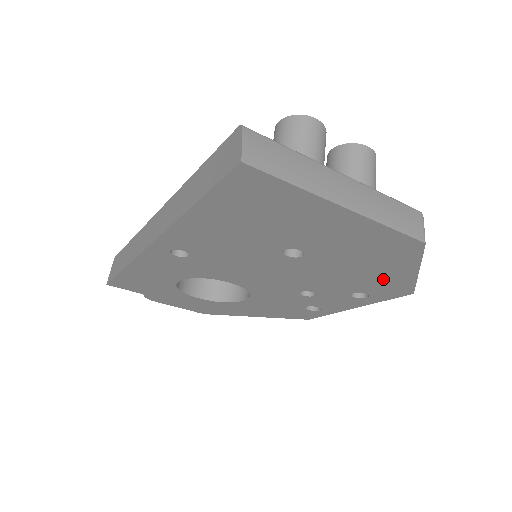
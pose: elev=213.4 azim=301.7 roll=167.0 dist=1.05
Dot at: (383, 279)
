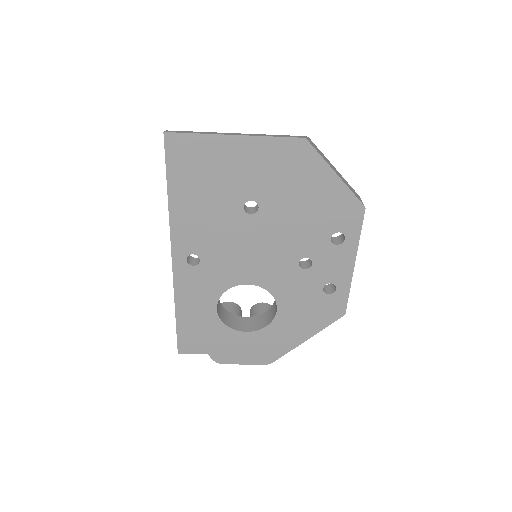
Dot at: (328, 202)
